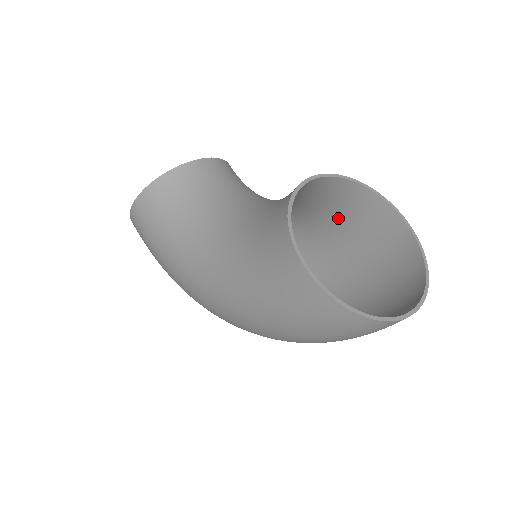
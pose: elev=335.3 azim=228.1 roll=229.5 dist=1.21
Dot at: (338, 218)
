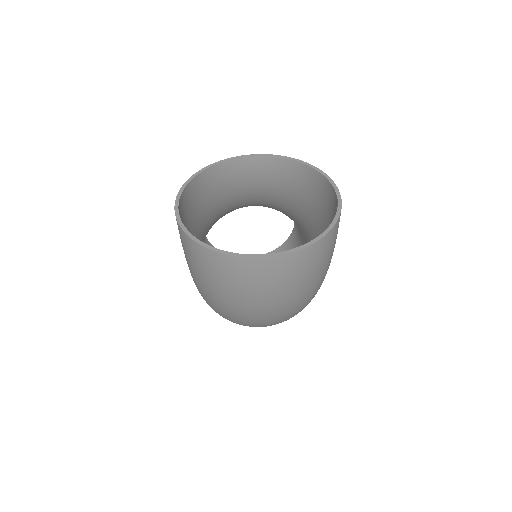
Dot at: (311, 210)
